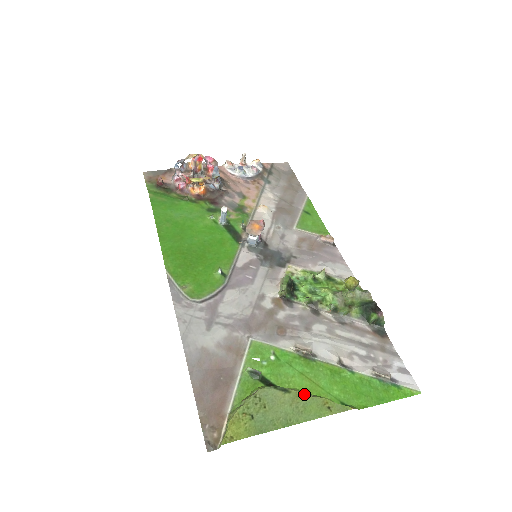
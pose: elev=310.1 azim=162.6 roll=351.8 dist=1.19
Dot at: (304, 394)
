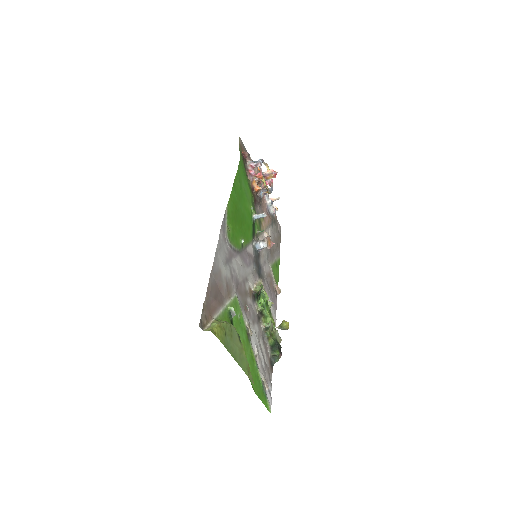
Dot at: occluded
